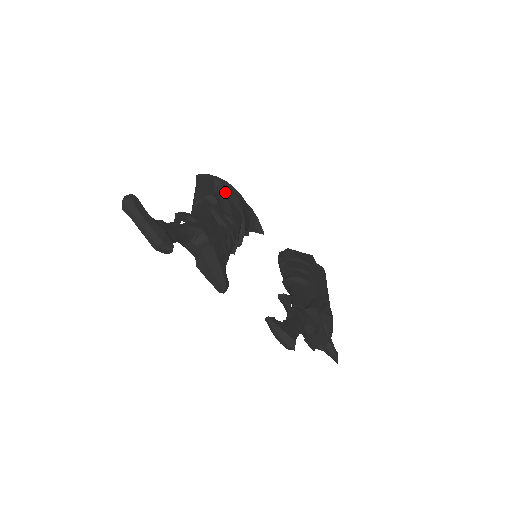
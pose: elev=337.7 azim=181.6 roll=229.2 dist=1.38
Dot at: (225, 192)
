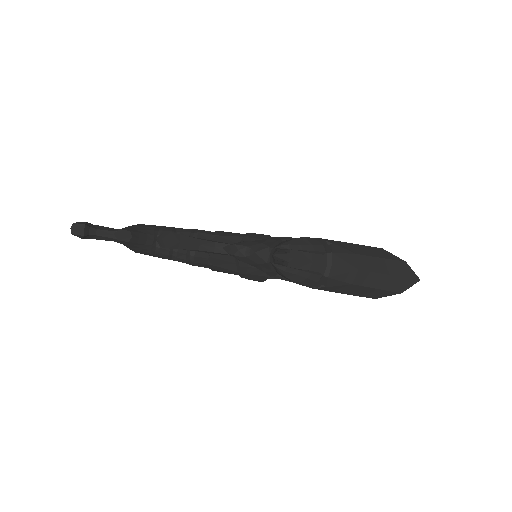
Dot at: occluded
